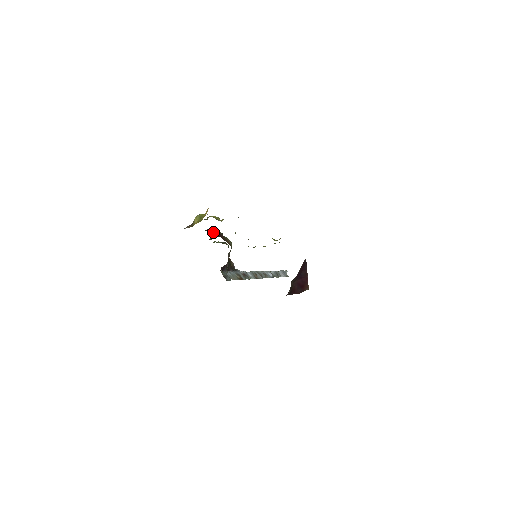
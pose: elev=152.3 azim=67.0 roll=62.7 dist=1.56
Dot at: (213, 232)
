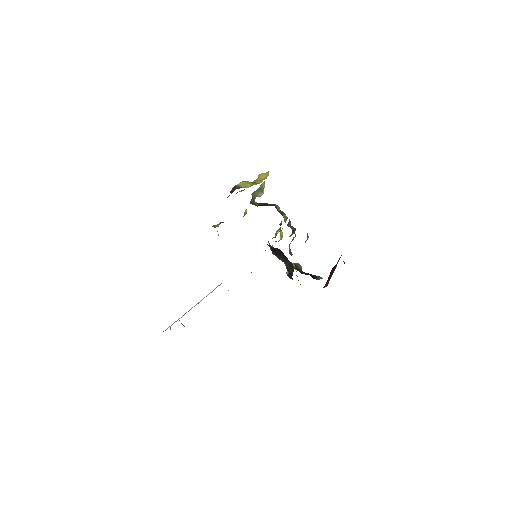
Dot at: occluded
